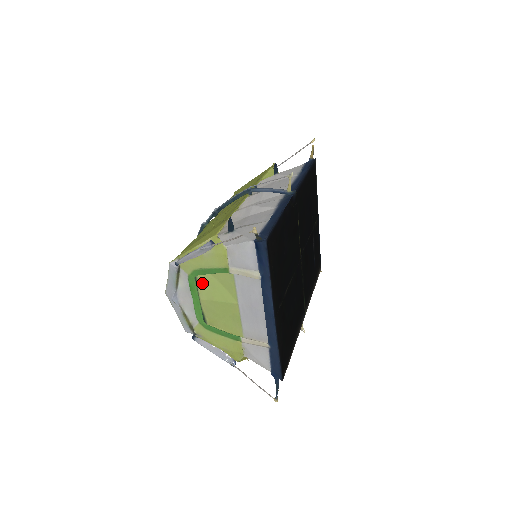
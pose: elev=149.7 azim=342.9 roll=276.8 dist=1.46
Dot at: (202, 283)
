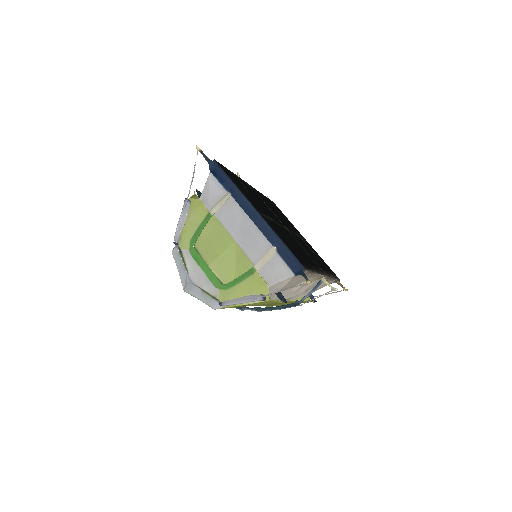
Dot at: (203, 251)
